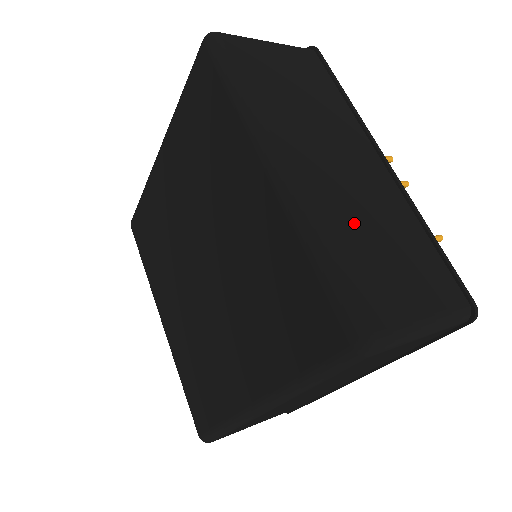
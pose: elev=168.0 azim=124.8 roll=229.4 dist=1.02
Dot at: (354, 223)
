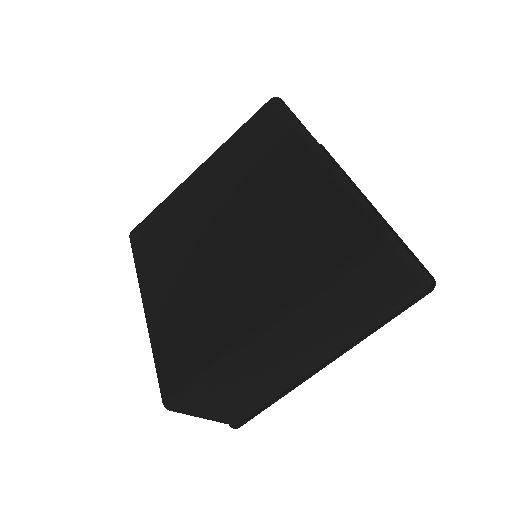
Dot at: occluded
